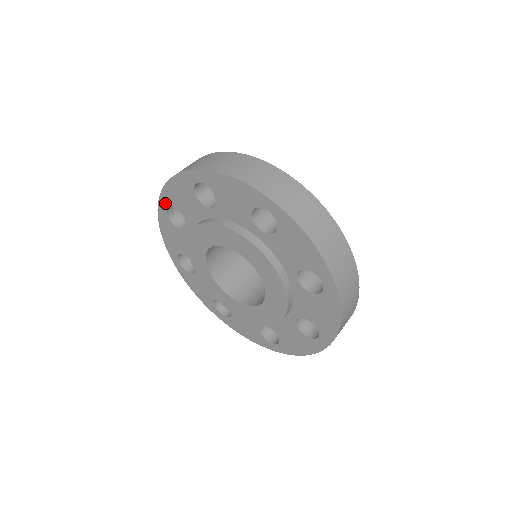
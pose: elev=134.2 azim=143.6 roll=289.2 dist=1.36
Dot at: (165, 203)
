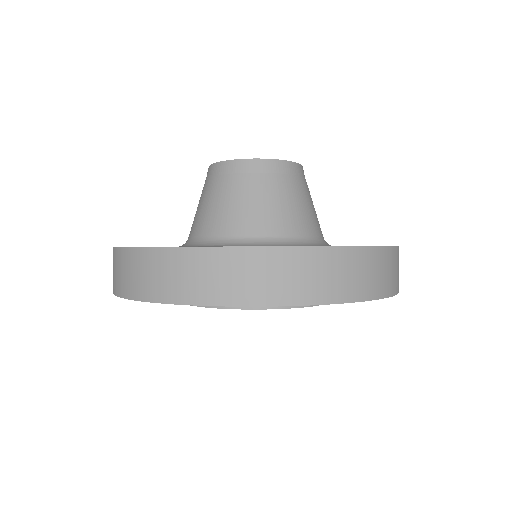
Dot at: occluded
